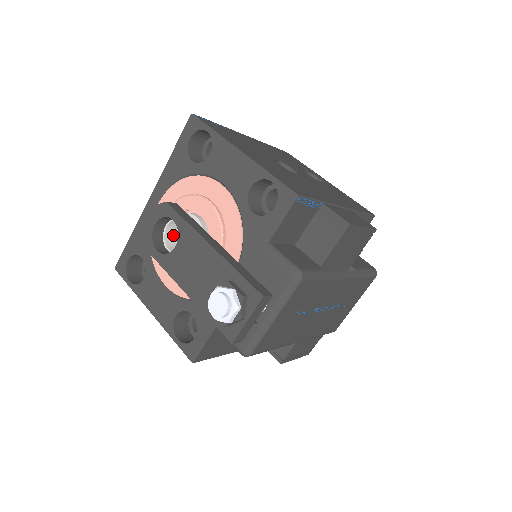
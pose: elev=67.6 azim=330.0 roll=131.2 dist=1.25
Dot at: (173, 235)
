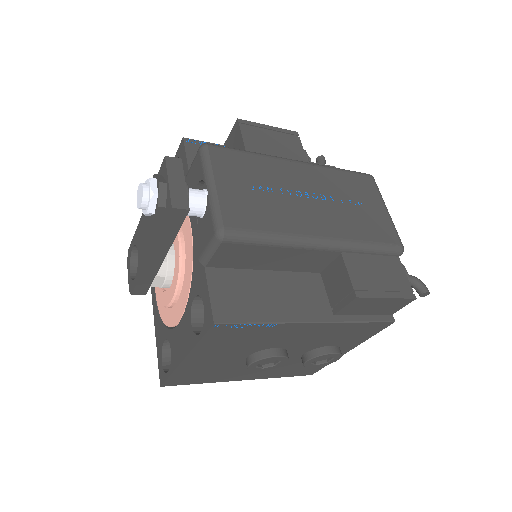
Dot at: occluded
